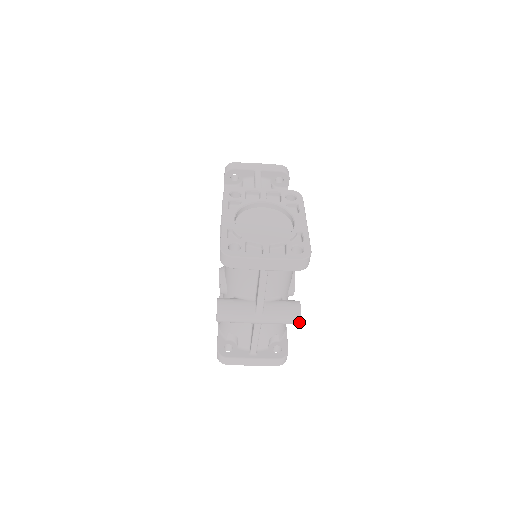
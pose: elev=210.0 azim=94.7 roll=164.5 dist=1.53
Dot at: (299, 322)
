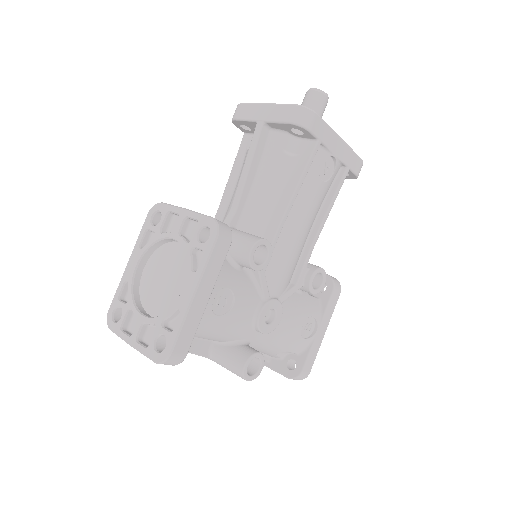
Dot at: (249, 380)
